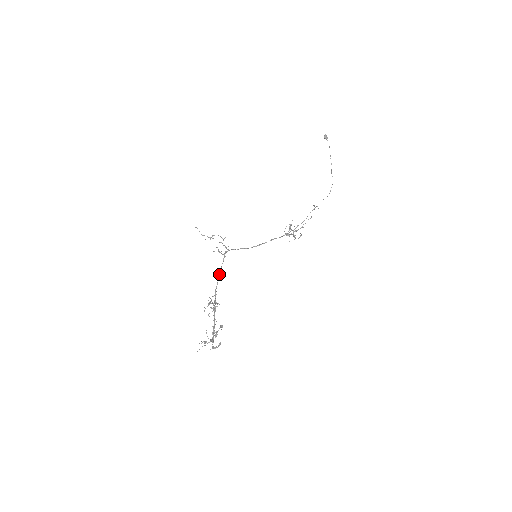
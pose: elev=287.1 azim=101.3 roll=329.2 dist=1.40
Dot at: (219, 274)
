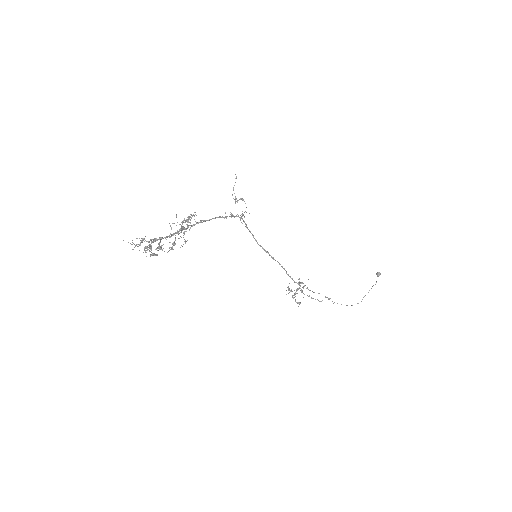
Dot at: (219, 216)
